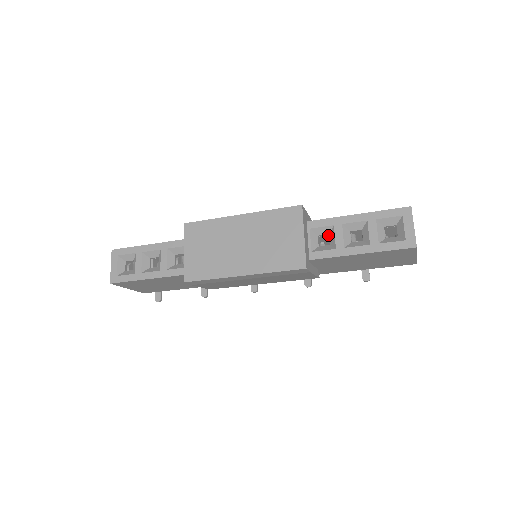
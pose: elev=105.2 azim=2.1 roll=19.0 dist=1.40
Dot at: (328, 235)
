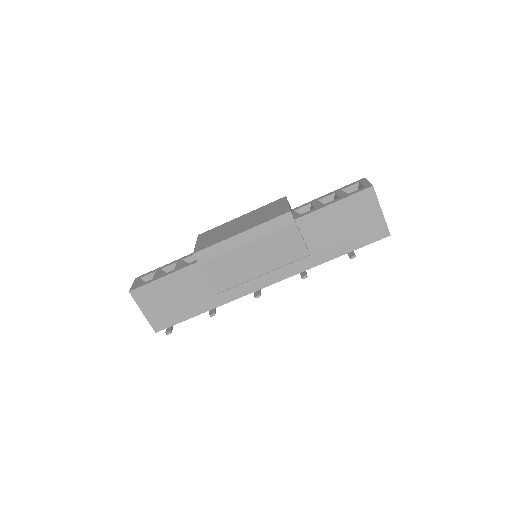
Dot at: occluded
